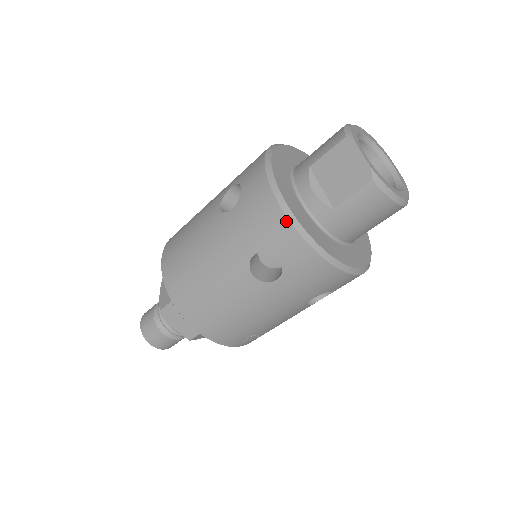
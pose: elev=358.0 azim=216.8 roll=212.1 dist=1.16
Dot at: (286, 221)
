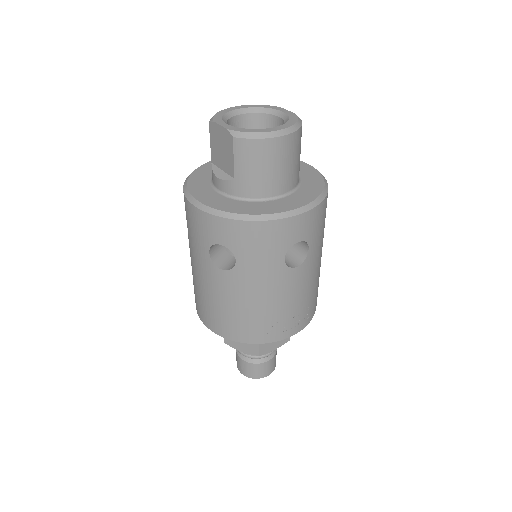
Dot at: (202, 213)
